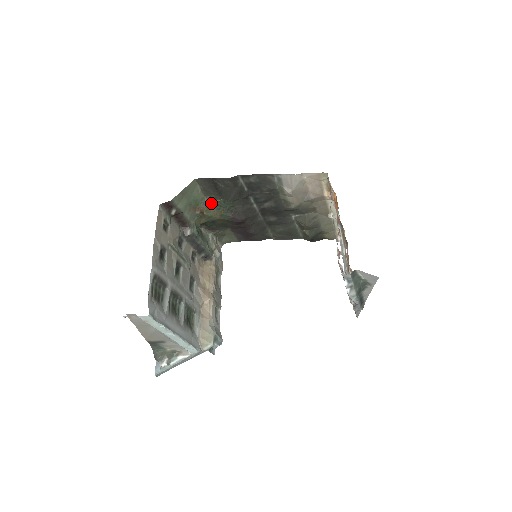
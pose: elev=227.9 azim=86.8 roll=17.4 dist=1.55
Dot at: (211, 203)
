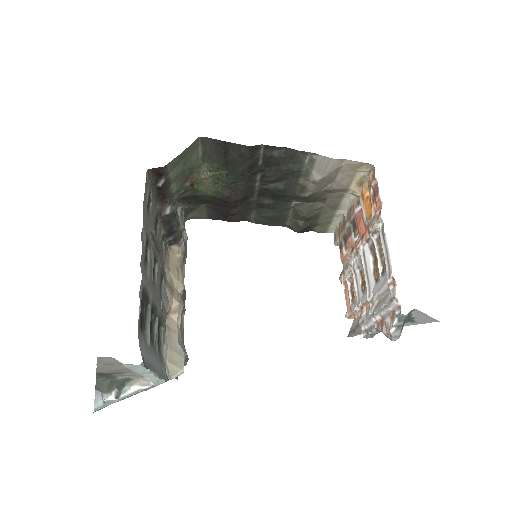
Dot at: (209, 174)
